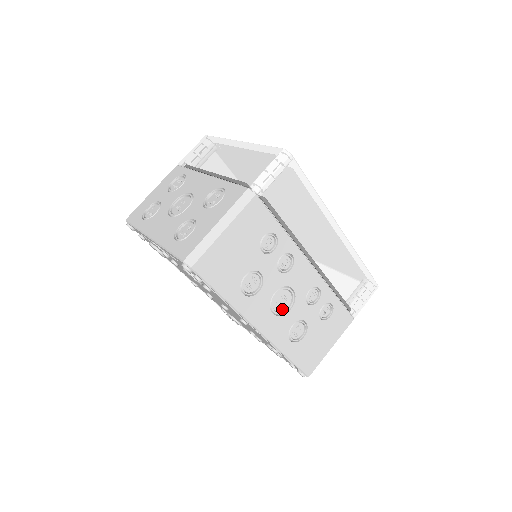
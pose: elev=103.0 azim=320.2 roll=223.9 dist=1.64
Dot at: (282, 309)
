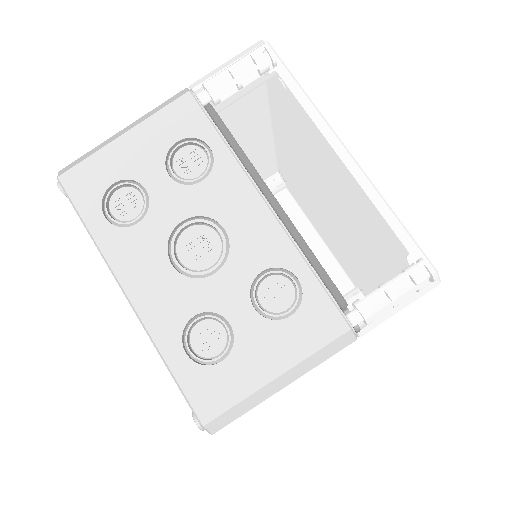
Dot at: occluded
